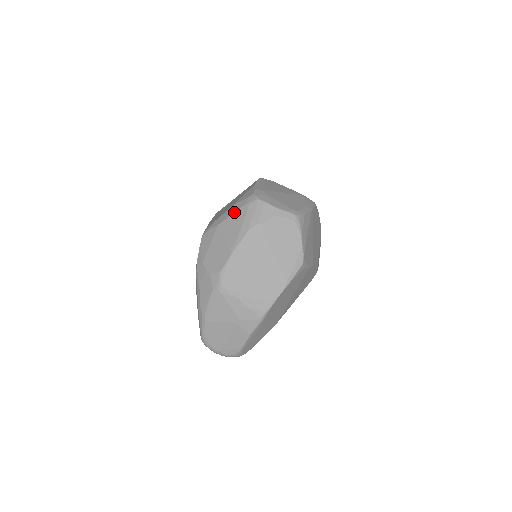
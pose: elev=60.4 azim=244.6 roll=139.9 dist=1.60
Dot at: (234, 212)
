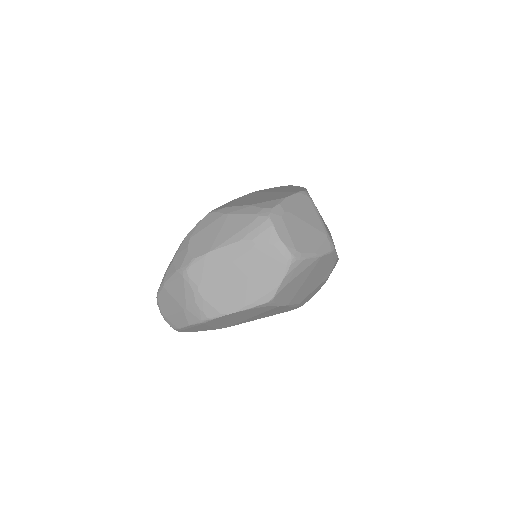
Dot at: (244, 213)
